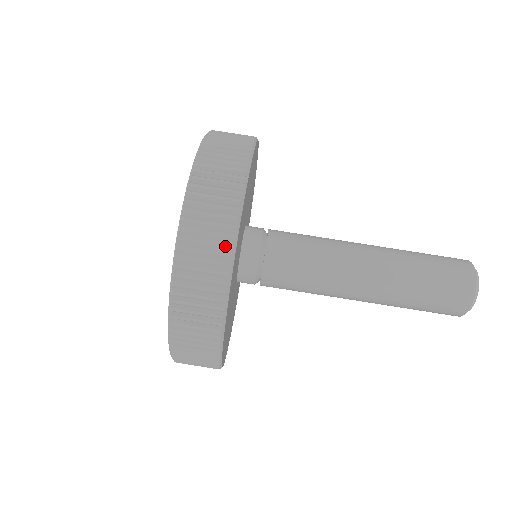
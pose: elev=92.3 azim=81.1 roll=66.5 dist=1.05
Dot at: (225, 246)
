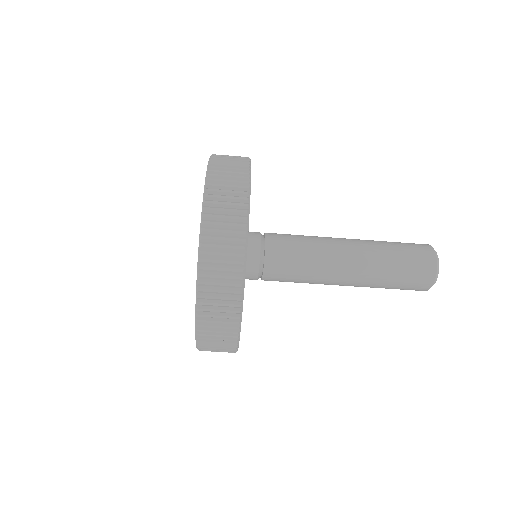
Dot at: (236, 279)
